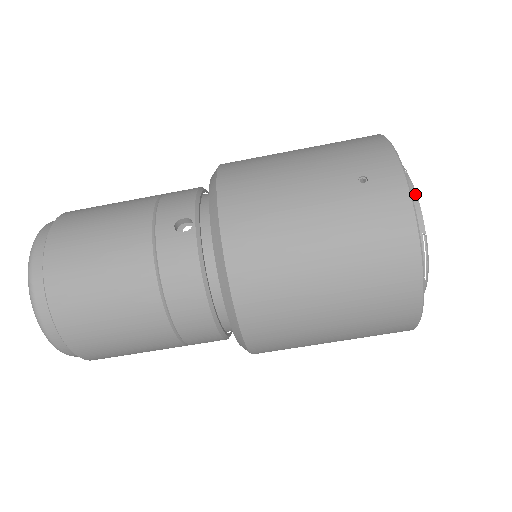
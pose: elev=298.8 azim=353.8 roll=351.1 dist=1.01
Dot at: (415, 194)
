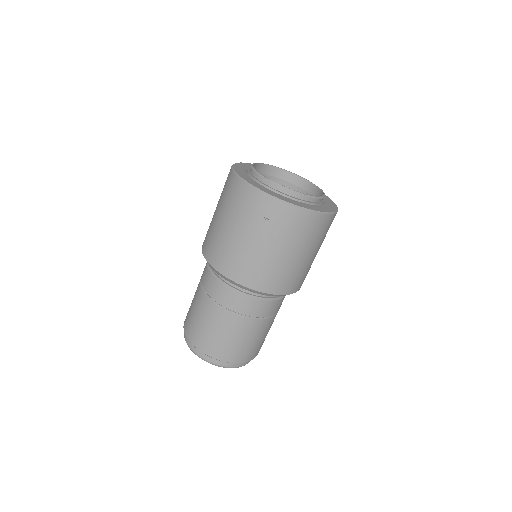
Dot at: (261, 164)
